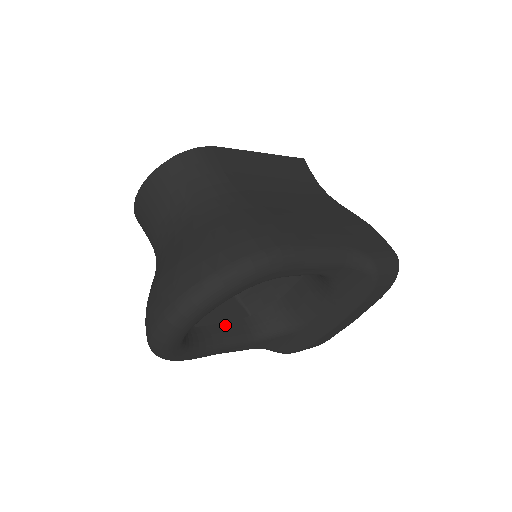
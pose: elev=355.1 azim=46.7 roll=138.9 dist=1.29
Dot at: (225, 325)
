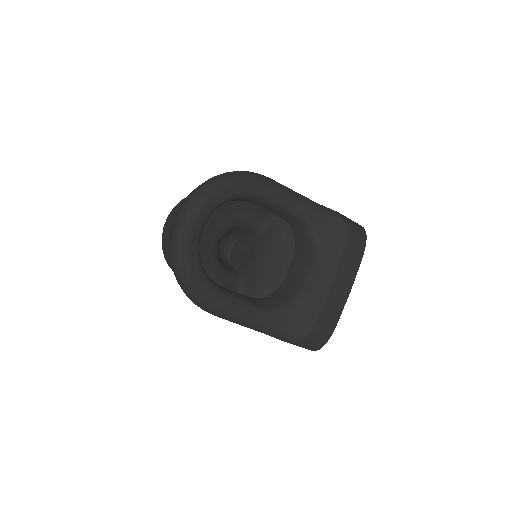
Dot at: (236, 293)
